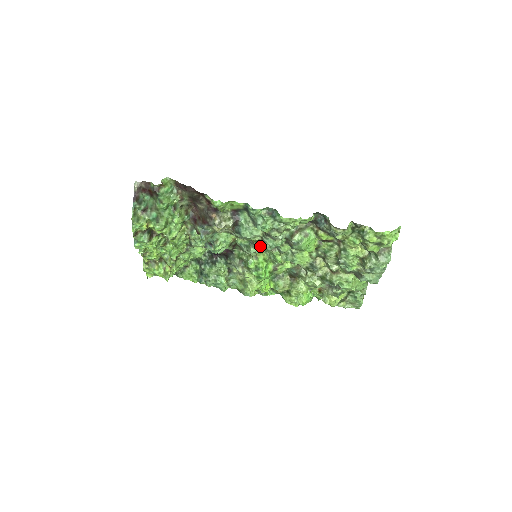
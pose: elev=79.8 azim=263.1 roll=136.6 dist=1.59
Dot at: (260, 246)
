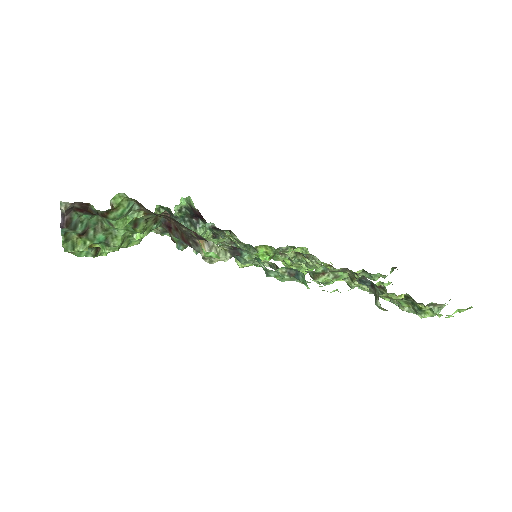
Dot at: (265, 265)
